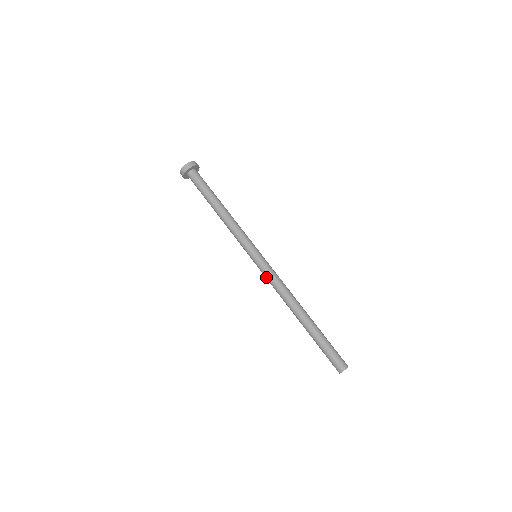
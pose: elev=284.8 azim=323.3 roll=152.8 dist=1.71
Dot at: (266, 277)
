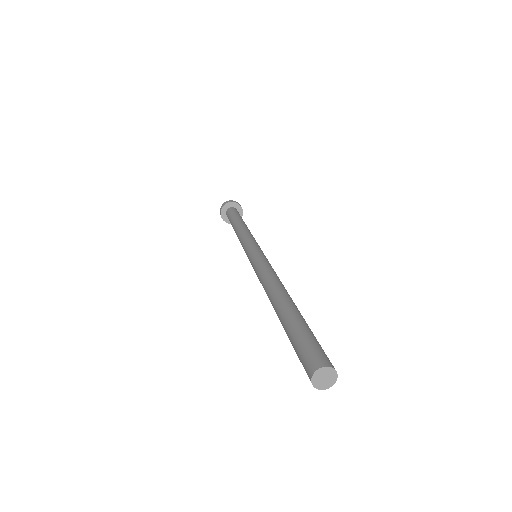
Dot at: (255, 270)
